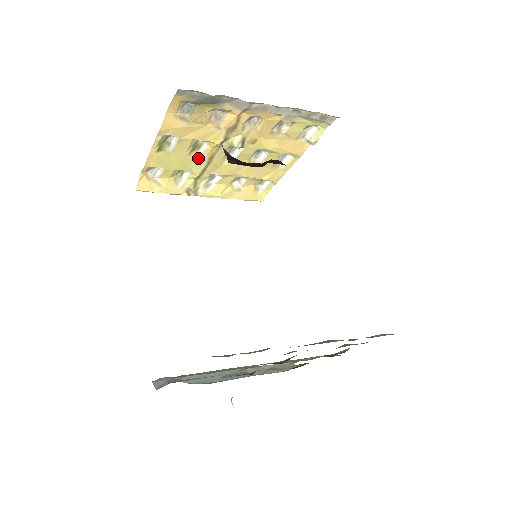
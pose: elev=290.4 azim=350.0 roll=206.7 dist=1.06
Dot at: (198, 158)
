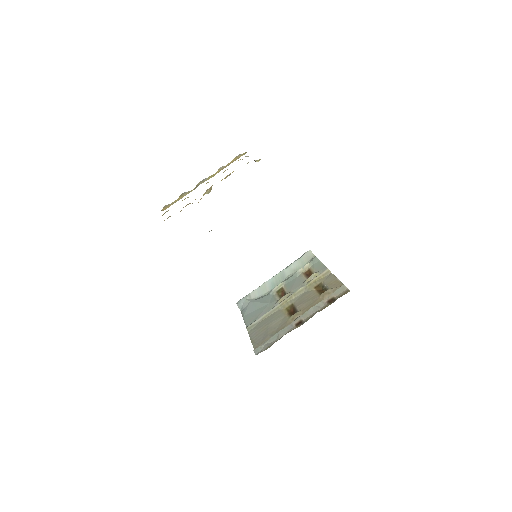
Dot at: (188, 197)
